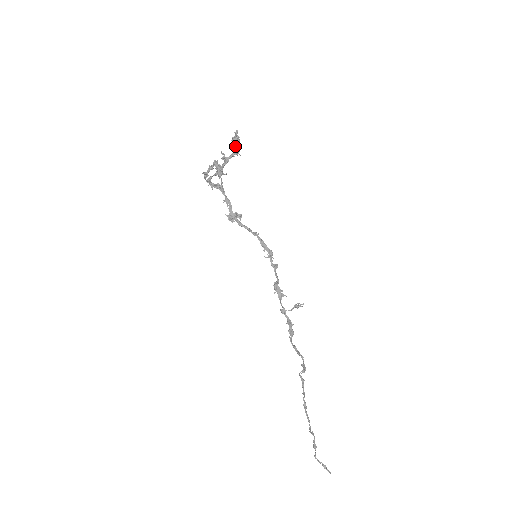
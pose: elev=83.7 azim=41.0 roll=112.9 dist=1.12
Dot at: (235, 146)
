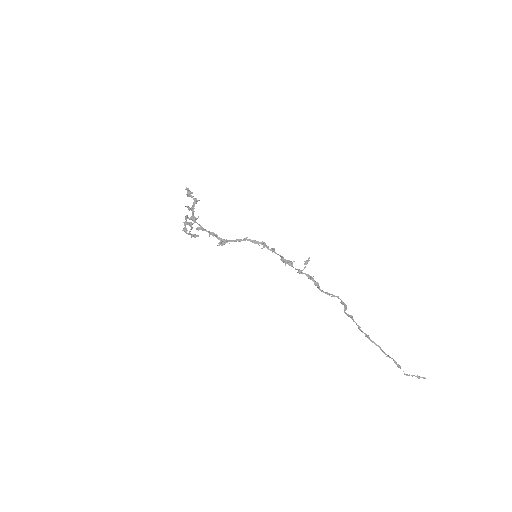
Dot at: occluded
